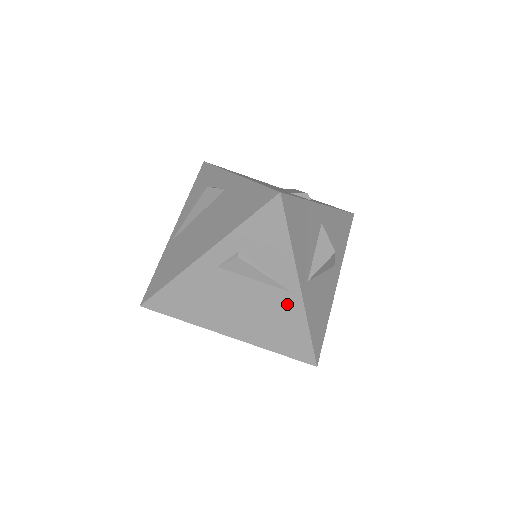
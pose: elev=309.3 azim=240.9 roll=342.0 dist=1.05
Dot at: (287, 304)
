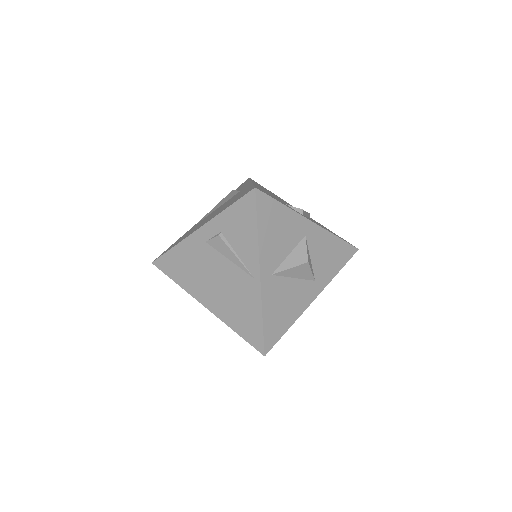
Dot at: (249, 288)
